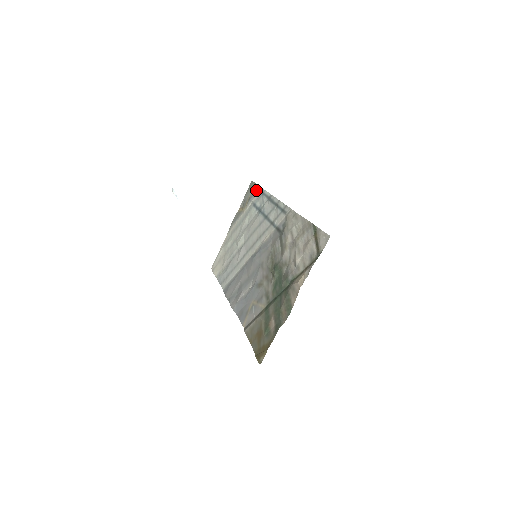
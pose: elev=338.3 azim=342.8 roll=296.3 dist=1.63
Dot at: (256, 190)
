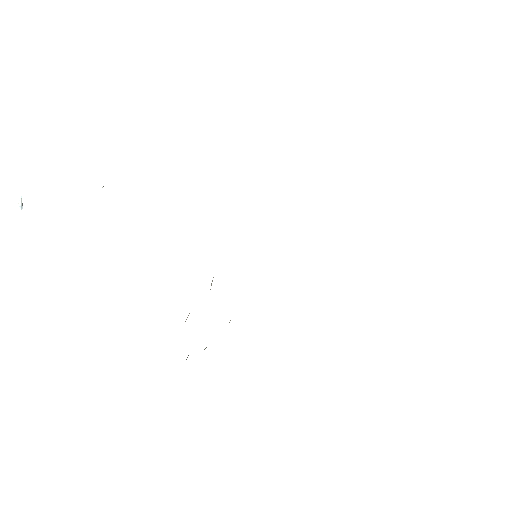
Dot at: occluded
